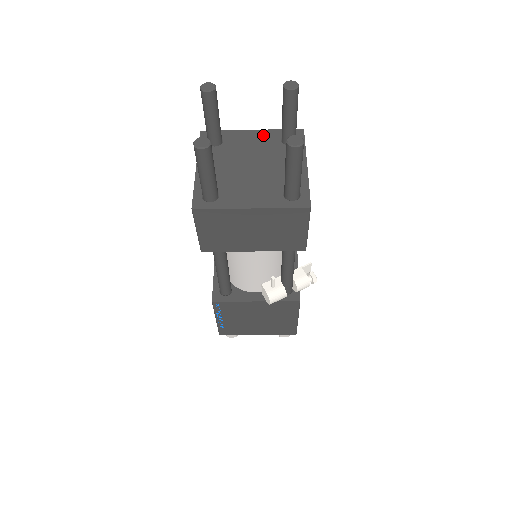
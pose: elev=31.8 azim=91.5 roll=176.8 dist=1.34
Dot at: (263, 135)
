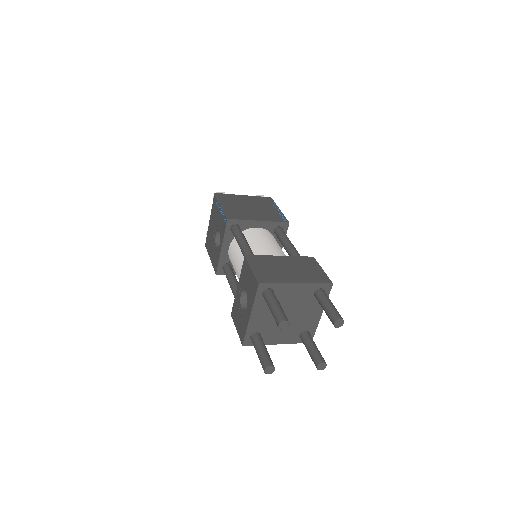
Dot at: (304, 289)
